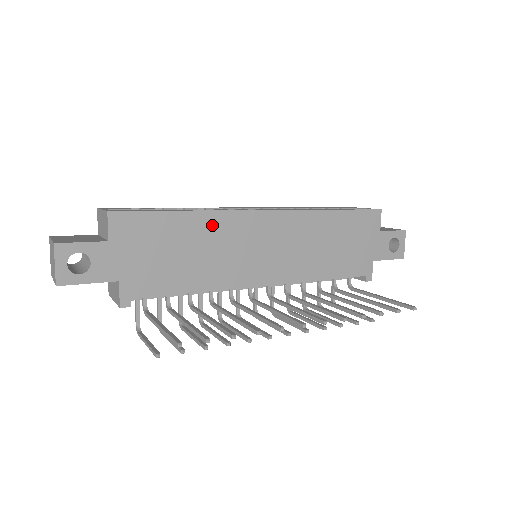
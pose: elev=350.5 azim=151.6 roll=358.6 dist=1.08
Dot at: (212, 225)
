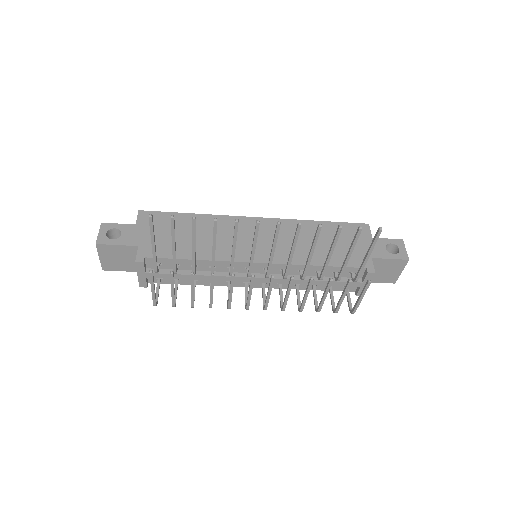
Dot at: (212, 222)
